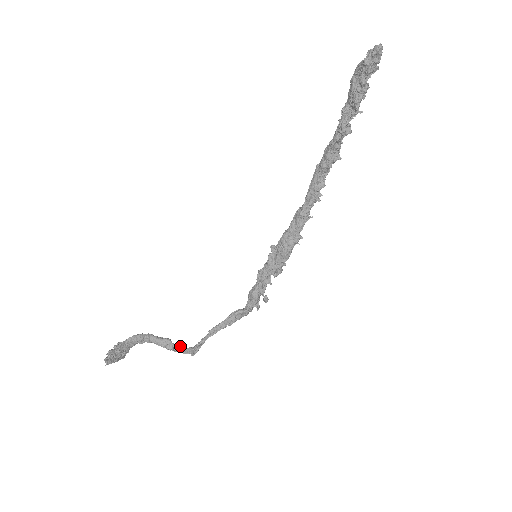
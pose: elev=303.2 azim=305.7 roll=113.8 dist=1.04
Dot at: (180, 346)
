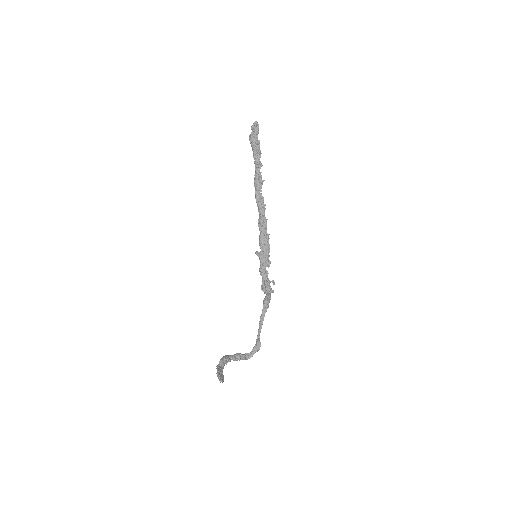
Dot at: (247, 353)
